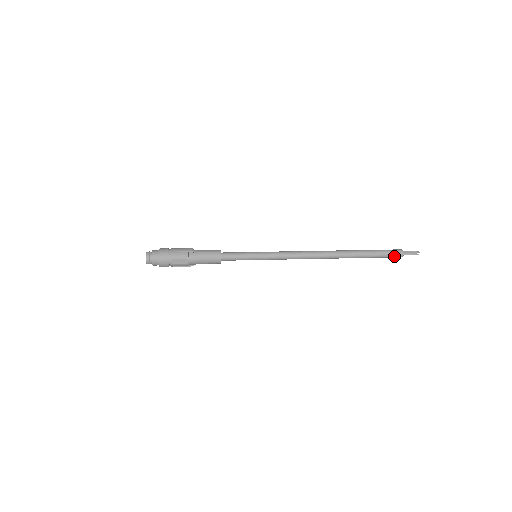
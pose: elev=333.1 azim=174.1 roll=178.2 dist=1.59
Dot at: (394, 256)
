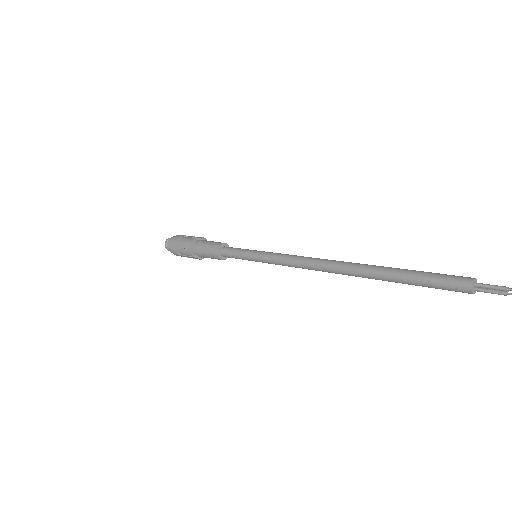
Dot at: (453, 285)
